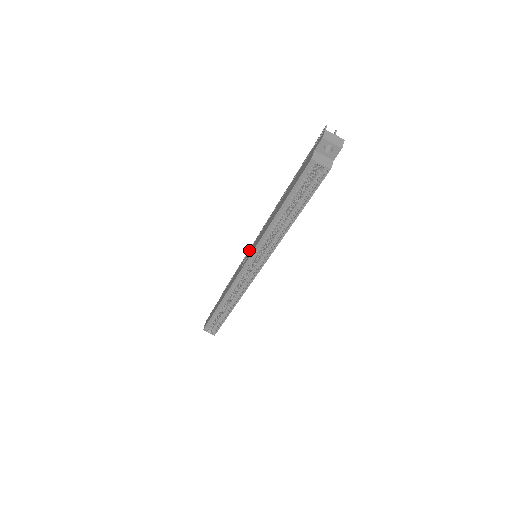
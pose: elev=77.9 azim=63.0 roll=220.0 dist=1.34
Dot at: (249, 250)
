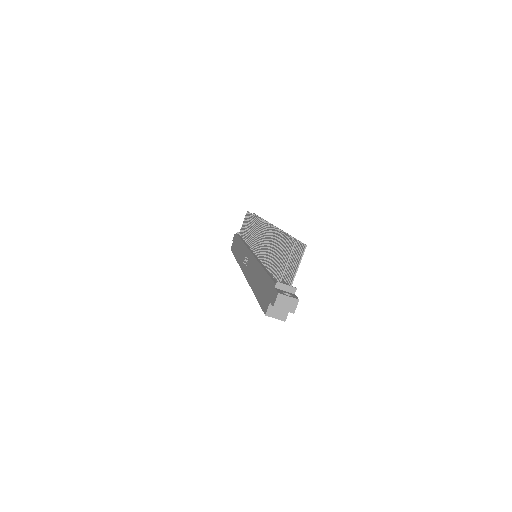
Dot at: (256, 224)
